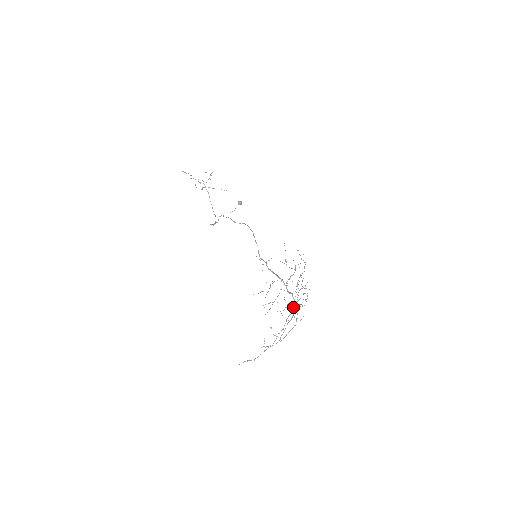
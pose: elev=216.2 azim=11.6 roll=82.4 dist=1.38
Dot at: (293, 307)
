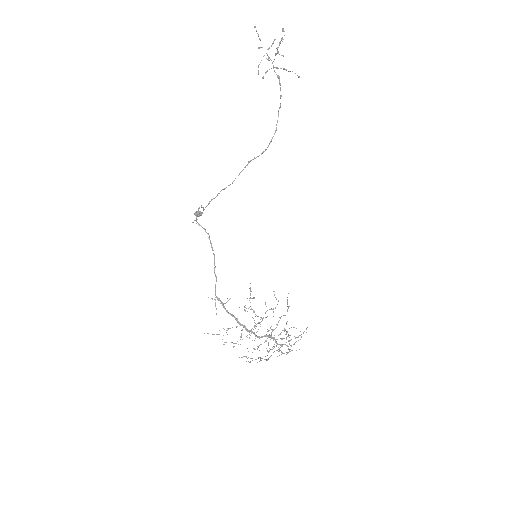
Dot at: (276, 343)
